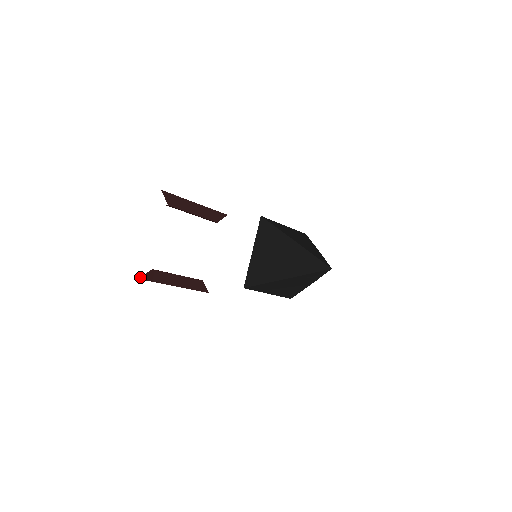
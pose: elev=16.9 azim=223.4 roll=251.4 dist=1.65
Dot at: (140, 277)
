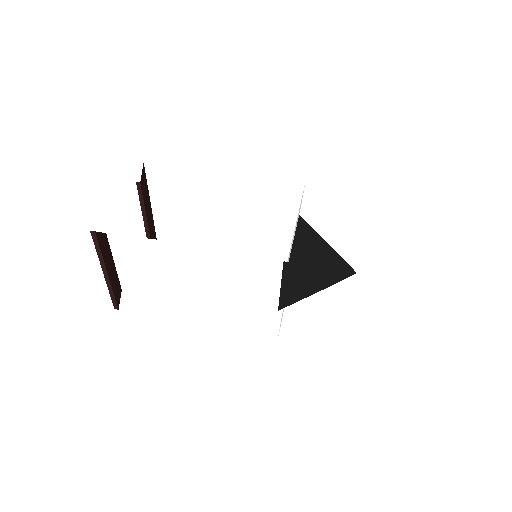
Dot at: occluded
